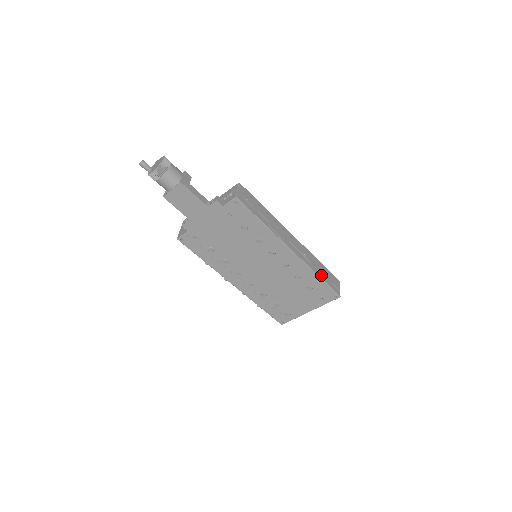
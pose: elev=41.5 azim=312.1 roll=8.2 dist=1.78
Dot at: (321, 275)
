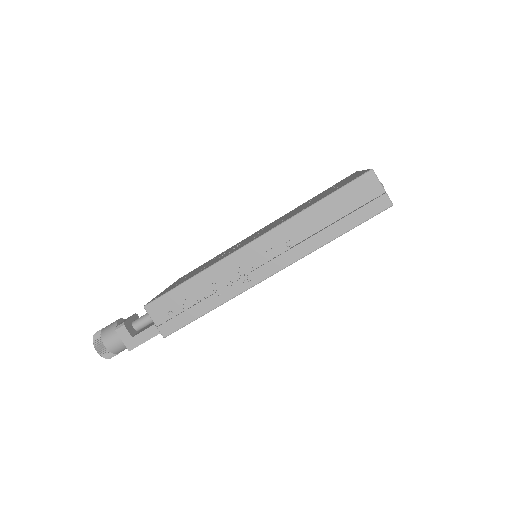
Dot at: (336, 229)
